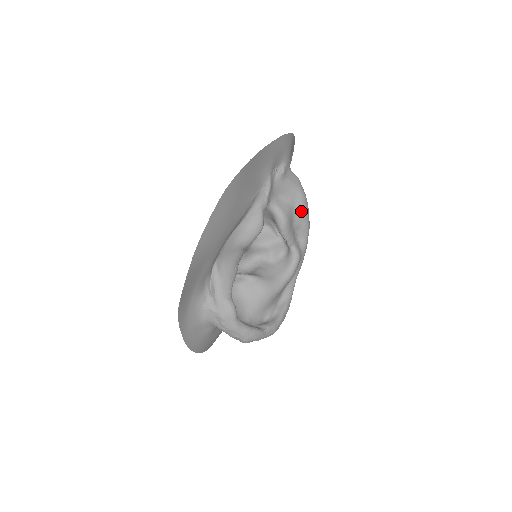
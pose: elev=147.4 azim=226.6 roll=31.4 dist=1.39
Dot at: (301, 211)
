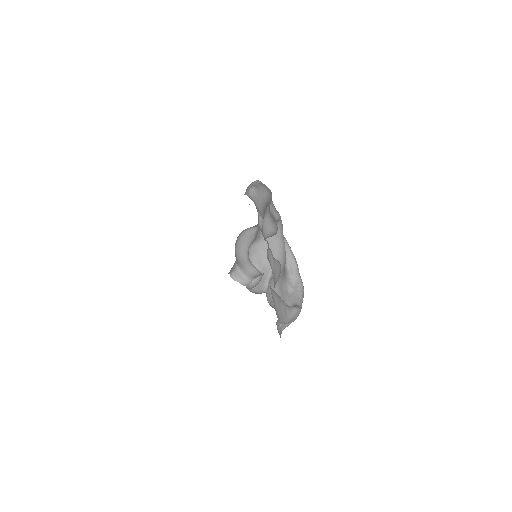
Dot at: occluded
